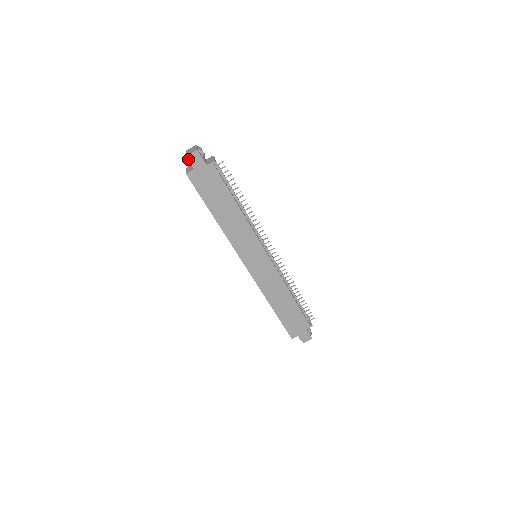
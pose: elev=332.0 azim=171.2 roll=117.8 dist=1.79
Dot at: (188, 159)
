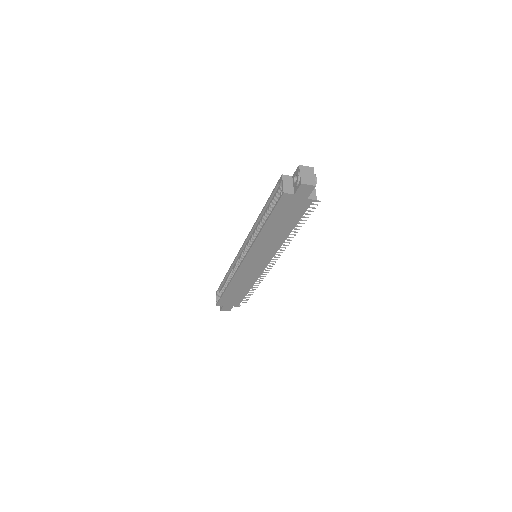
Dot at: (300, 186)
